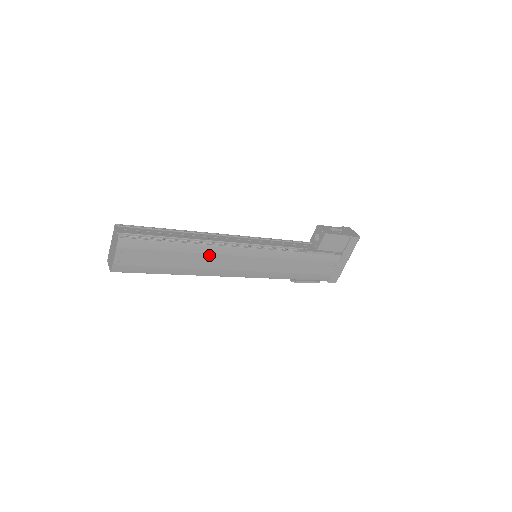
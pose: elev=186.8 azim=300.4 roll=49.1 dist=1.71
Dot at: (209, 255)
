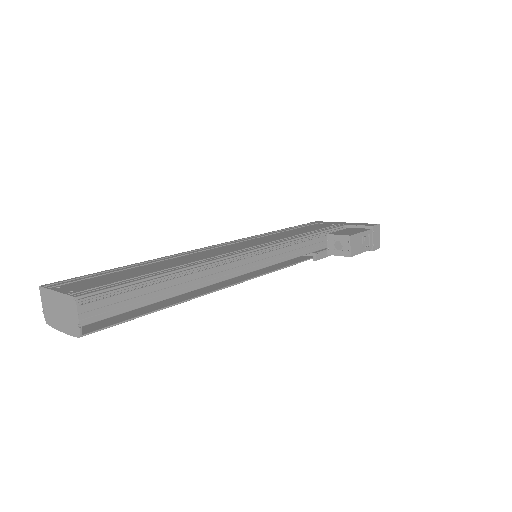
Dot at: occluded
